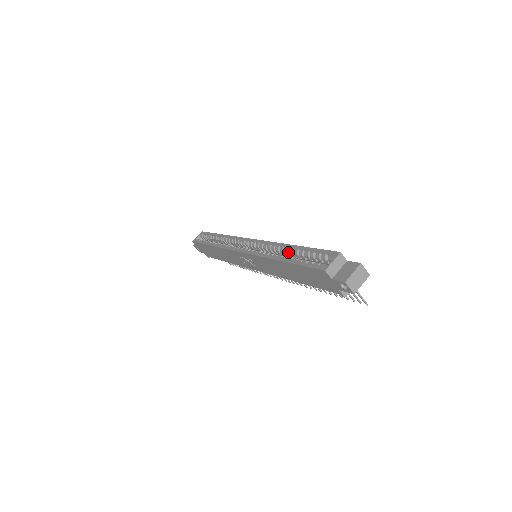
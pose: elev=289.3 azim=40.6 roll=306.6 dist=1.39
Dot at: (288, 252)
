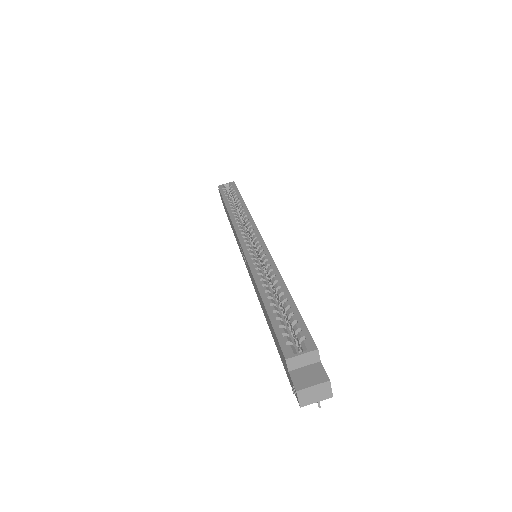
Dot at: (277, 290)
